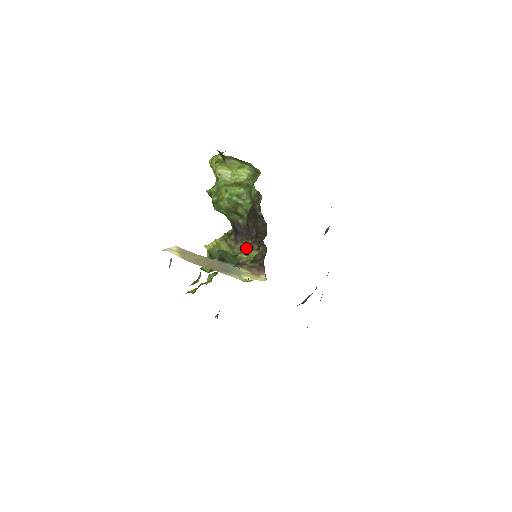
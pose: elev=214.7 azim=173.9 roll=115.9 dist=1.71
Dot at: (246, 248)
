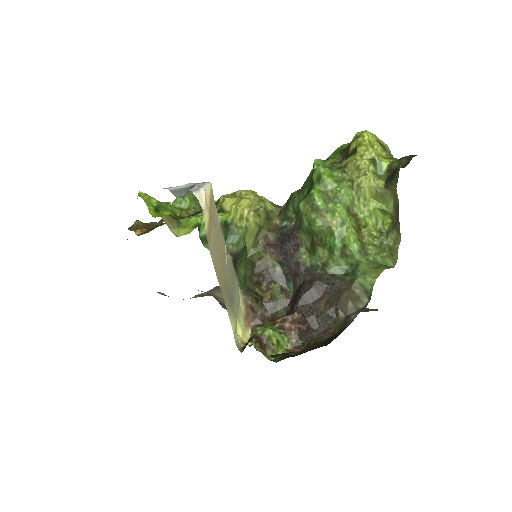
Dot at: (267, 267)
